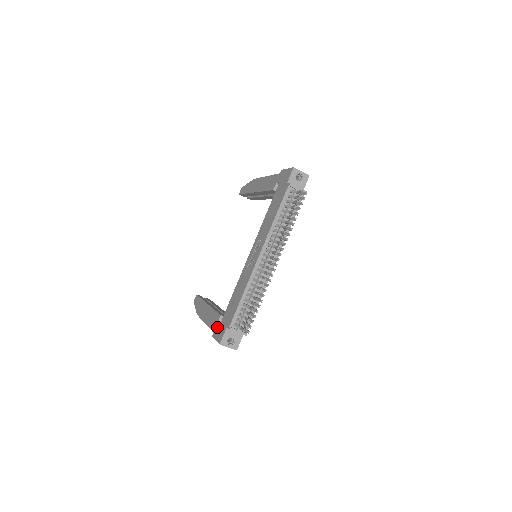
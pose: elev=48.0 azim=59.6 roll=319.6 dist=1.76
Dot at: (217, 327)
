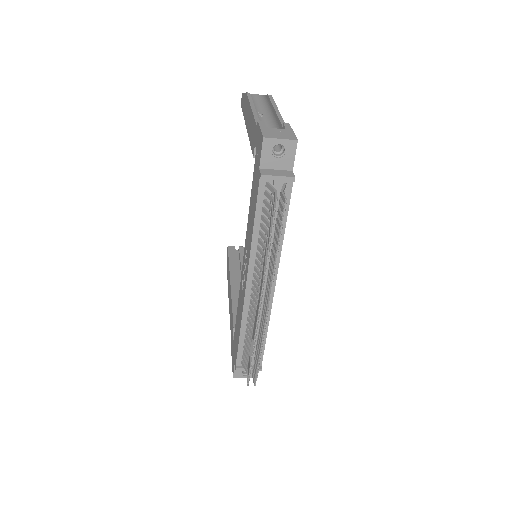
Dot at: (232, 344)
